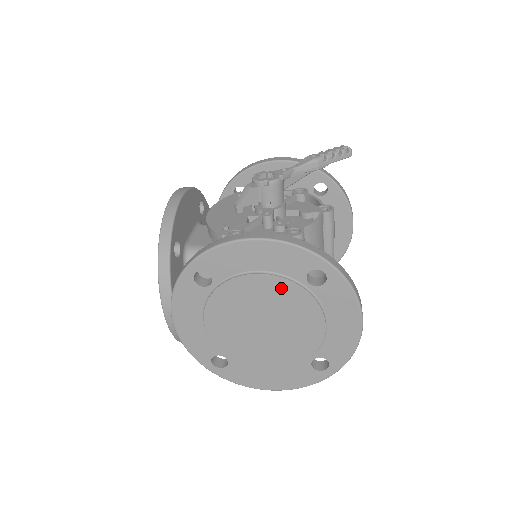
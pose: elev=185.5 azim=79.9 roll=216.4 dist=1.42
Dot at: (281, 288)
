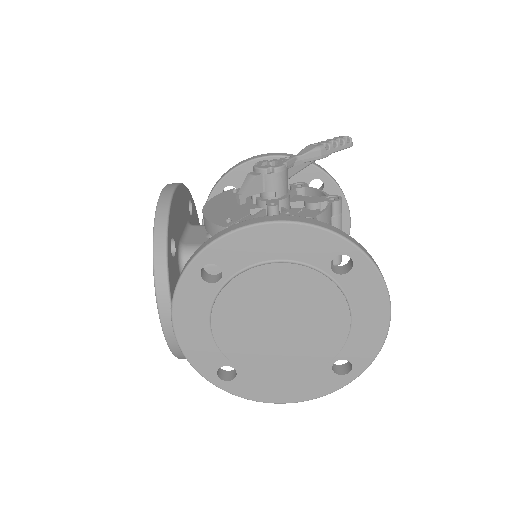
Dot at: (302, 279)
